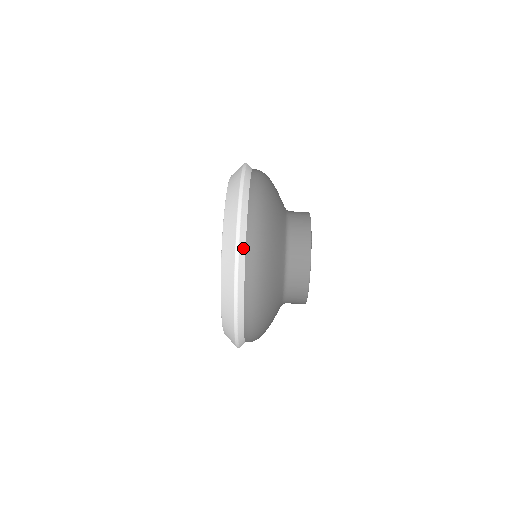
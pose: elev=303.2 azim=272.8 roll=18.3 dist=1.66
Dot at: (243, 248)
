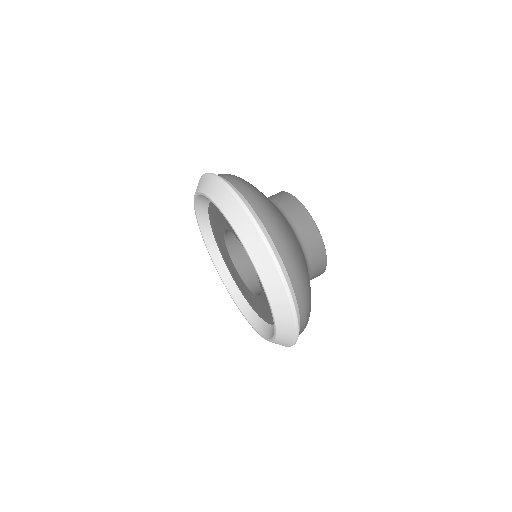
Dot at: (299, 328)
